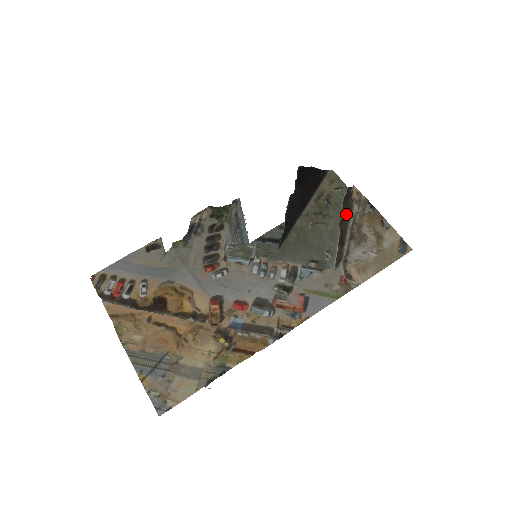
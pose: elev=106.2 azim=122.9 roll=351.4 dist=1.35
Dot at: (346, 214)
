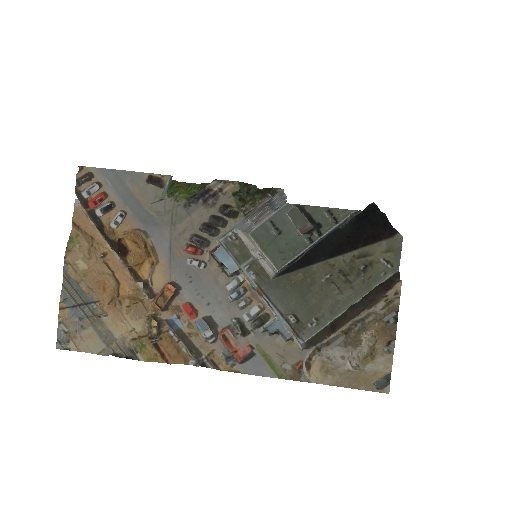
Dot at: (365, 303)
